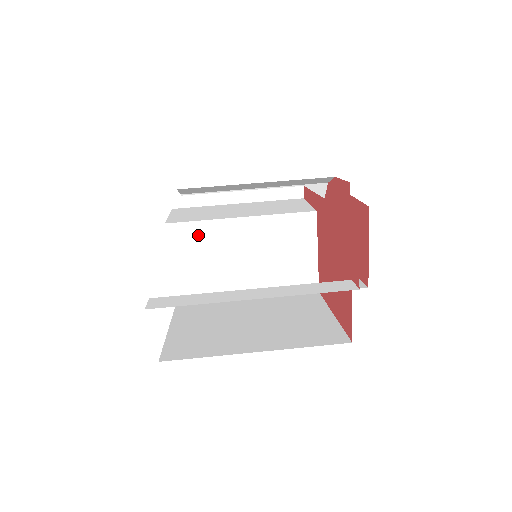
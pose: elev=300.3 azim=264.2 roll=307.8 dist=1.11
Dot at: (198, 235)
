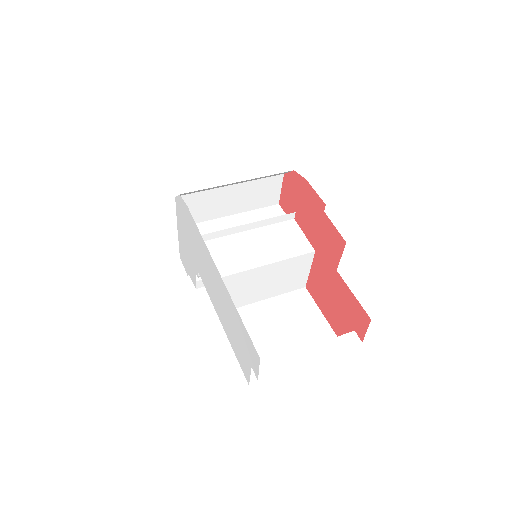
Dot at: (239, 279)
